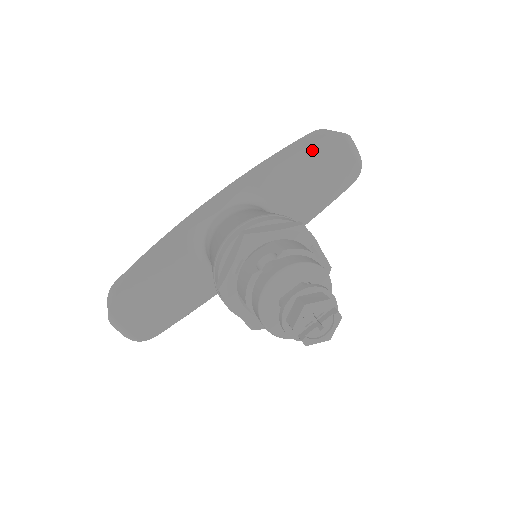
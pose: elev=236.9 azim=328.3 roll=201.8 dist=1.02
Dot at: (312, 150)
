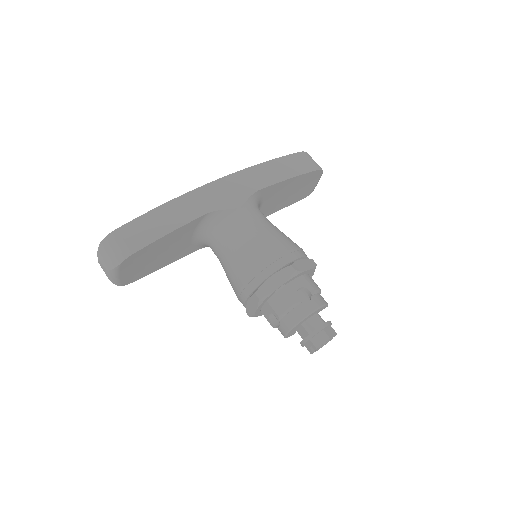
Dot at: (304, 176)
